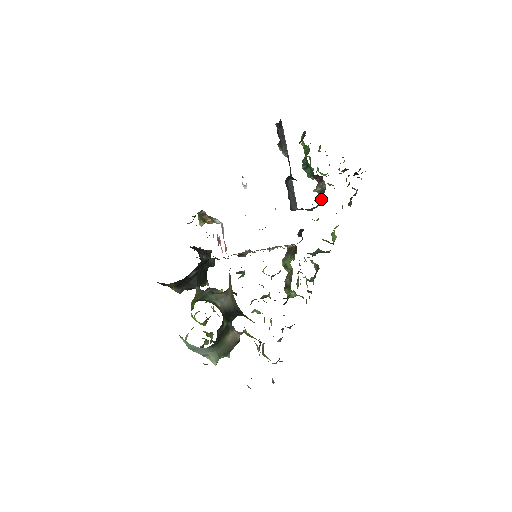
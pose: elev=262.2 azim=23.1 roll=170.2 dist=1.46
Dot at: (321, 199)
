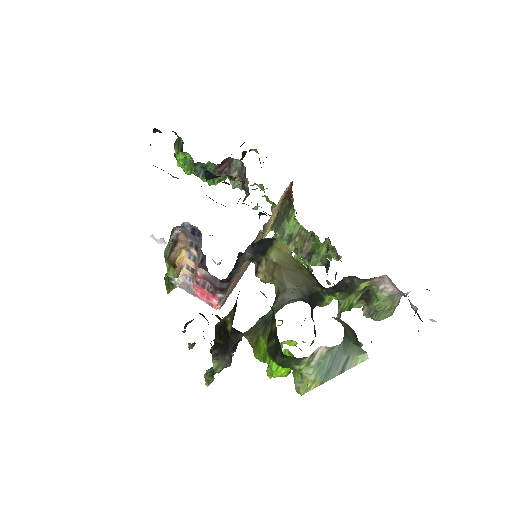
Dot at: (245, 181)
